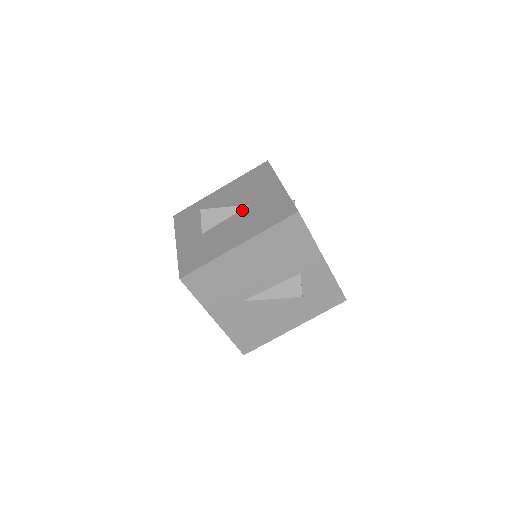
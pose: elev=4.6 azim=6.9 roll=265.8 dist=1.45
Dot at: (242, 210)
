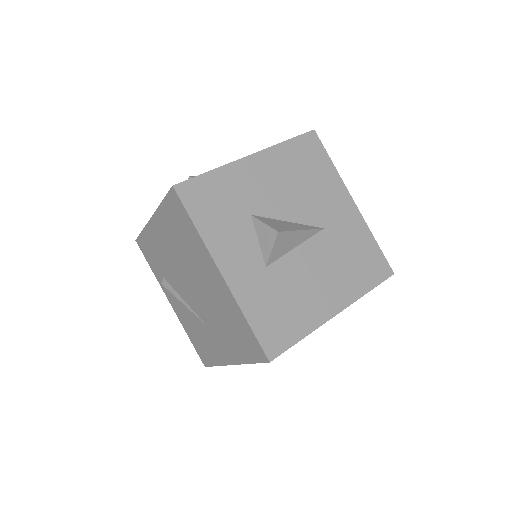
Dot at: (317, 237)
